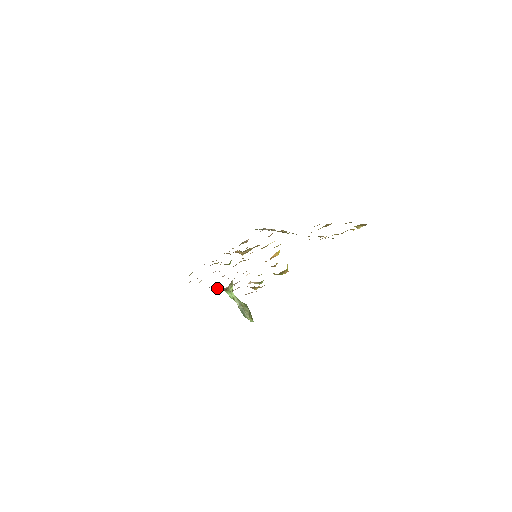
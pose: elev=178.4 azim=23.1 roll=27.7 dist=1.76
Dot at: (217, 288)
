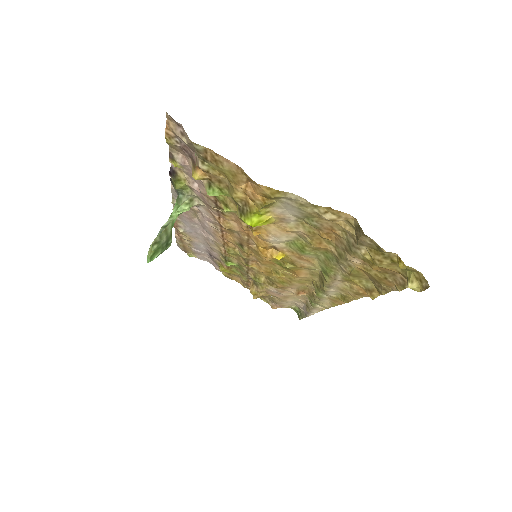
Dot at: occluded
